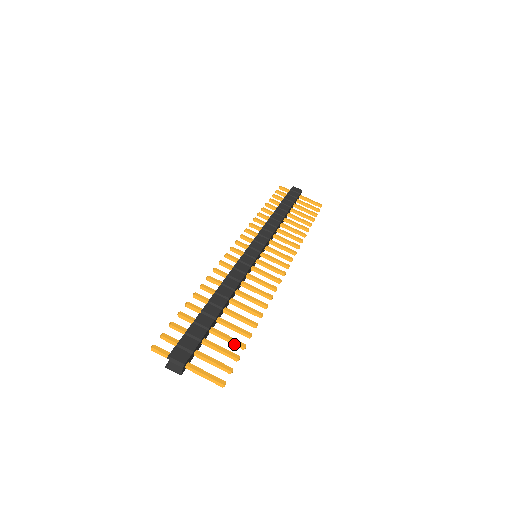
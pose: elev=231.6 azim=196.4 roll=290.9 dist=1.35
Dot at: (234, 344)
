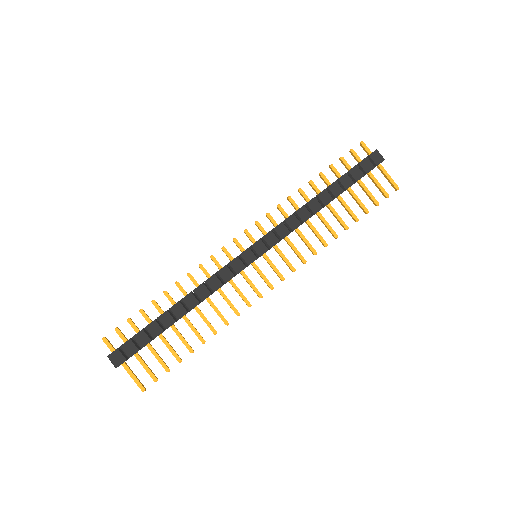
Dot at: (173, 355)
